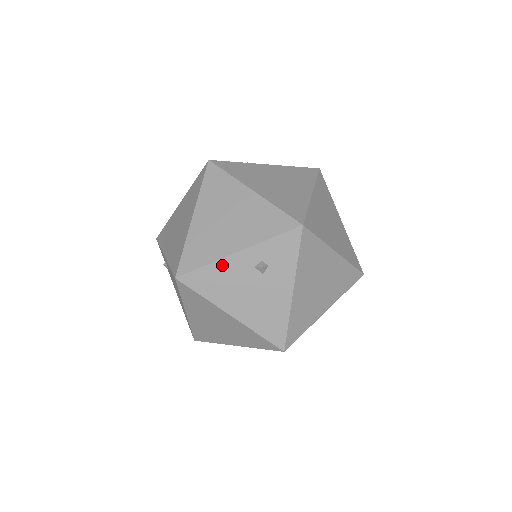
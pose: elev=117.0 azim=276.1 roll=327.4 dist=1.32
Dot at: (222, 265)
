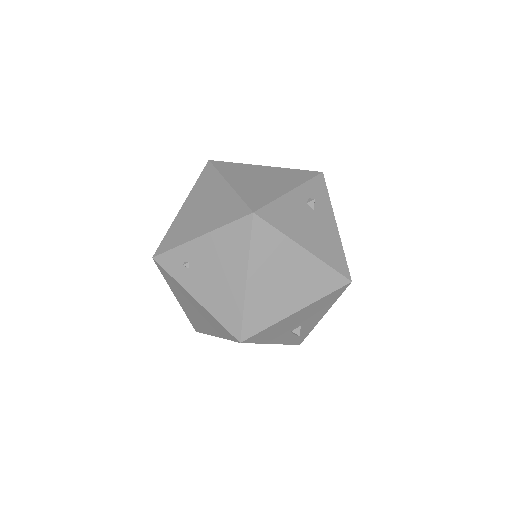
Dot at: (284, 201)
